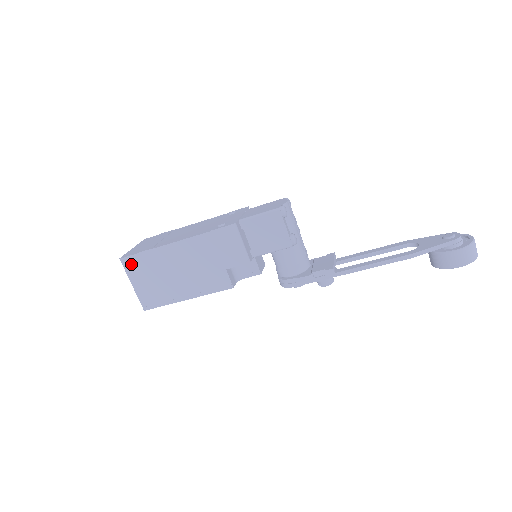
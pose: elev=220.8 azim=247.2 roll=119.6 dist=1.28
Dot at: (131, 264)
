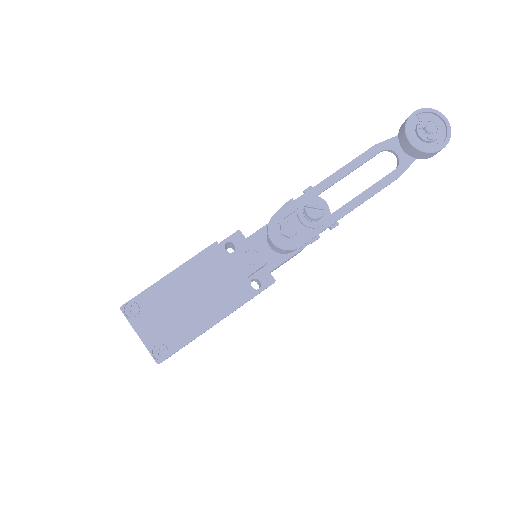
Dot at: occluded
